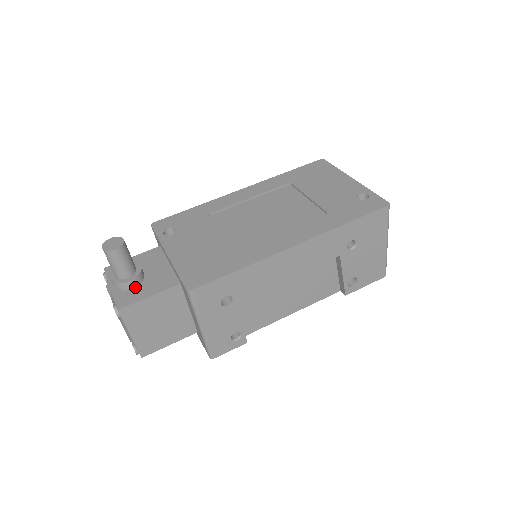
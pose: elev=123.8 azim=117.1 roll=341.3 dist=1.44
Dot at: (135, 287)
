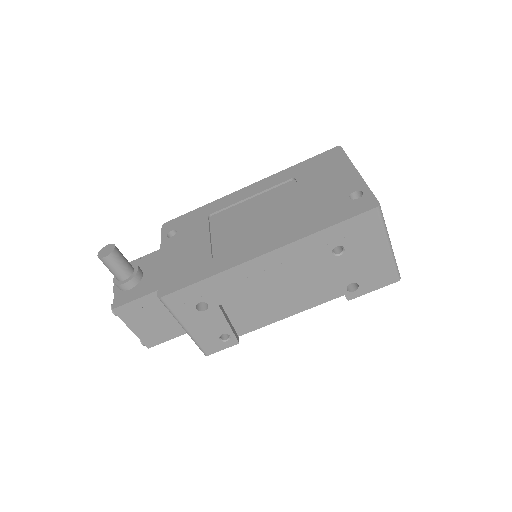
Dot at: (132, 288)
